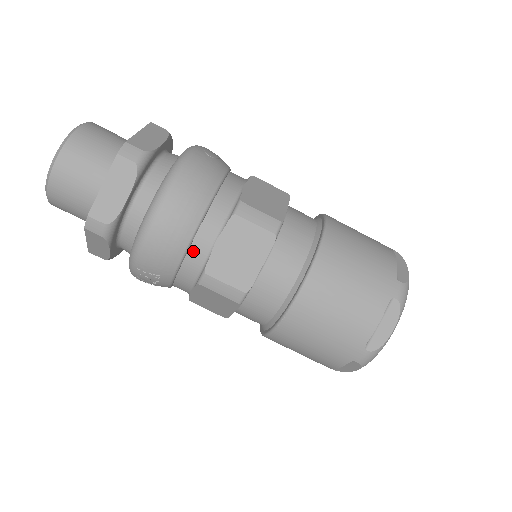
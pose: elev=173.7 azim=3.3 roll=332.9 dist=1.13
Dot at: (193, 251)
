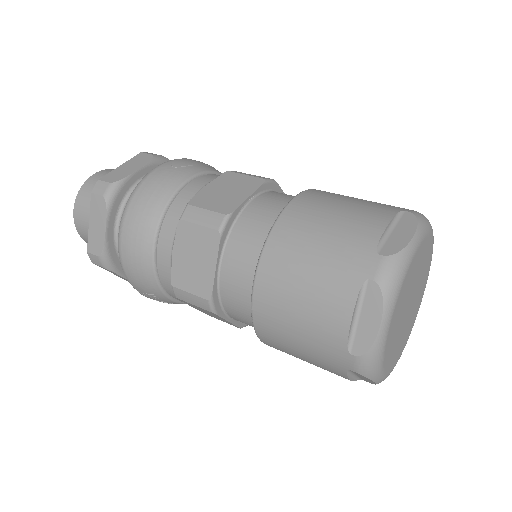
Dot at: (160, 266)
